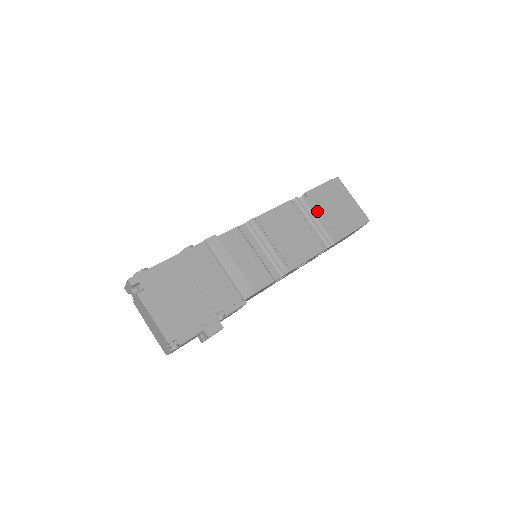
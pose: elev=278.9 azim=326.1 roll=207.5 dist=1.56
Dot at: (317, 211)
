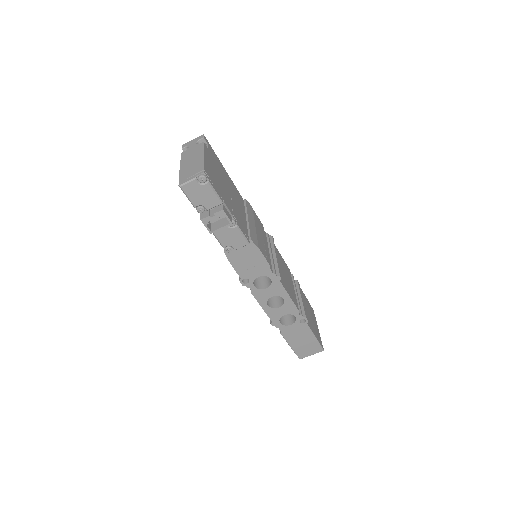
Dot at: occluded
